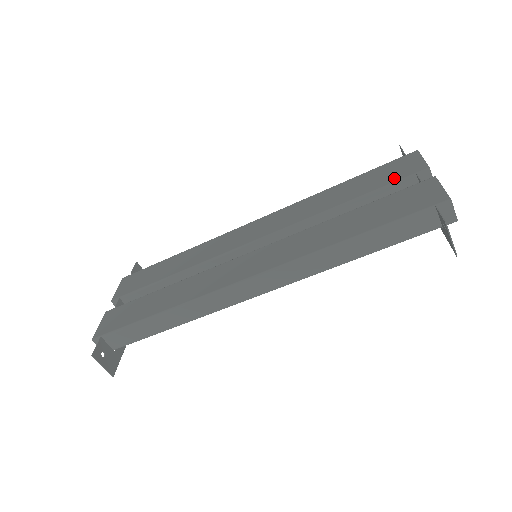
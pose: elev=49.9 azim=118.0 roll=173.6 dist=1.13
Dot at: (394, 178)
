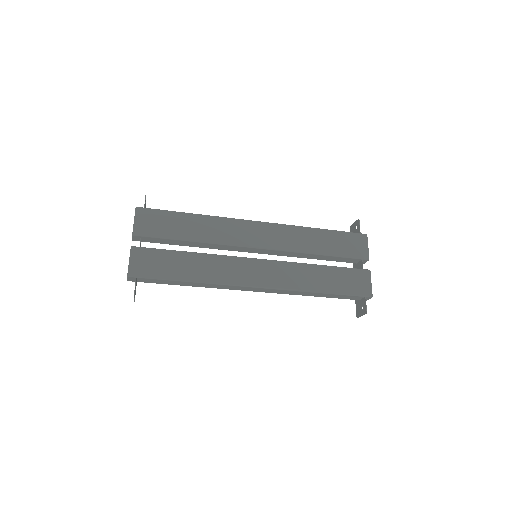
Dot at: (351, 253)
